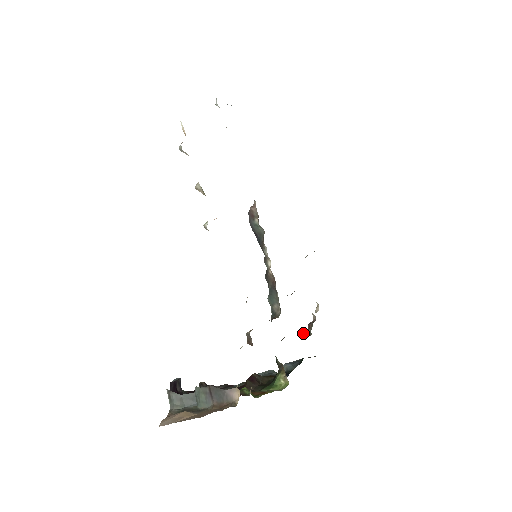
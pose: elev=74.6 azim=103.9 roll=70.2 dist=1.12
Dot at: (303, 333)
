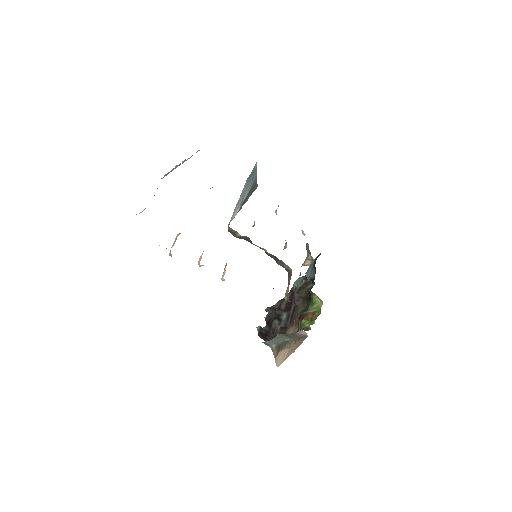
Dot at: (308, 261)
